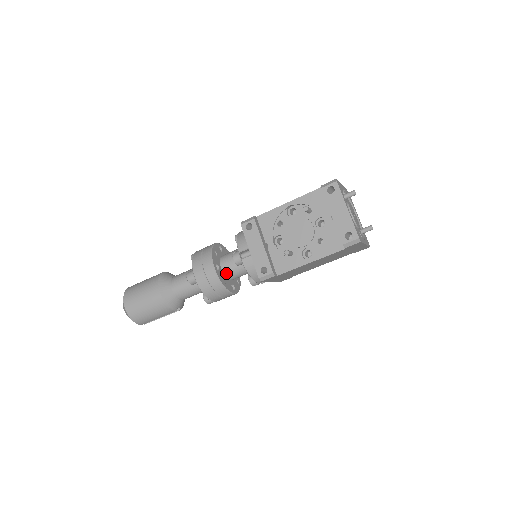
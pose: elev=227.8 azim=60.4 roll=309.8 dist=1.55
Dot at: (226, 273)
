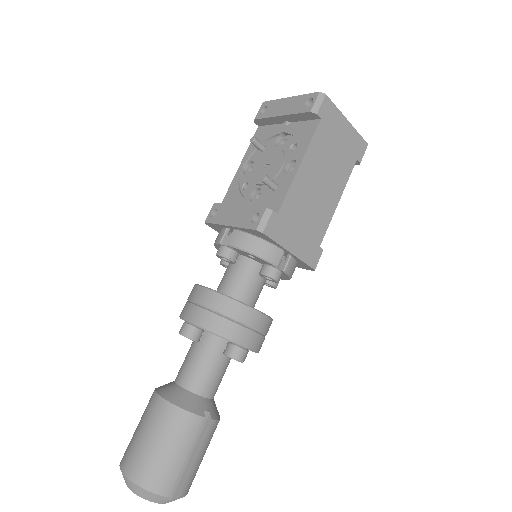
Dot at: (230, 294)
